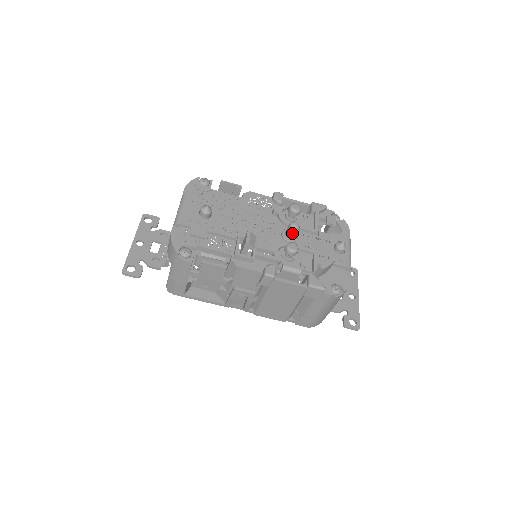
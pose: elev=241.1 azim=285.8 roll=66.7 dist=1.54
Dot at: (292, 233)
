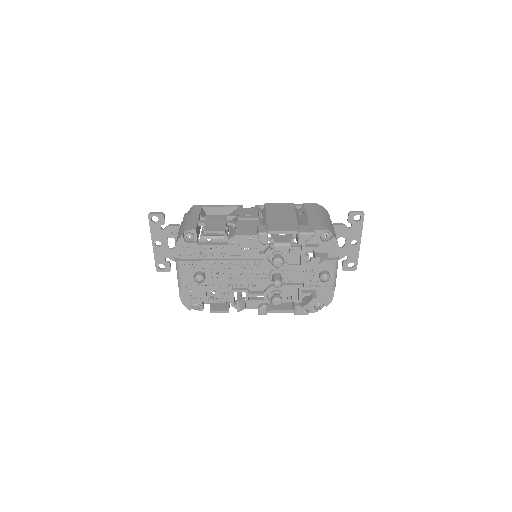
Dot at: occluded
